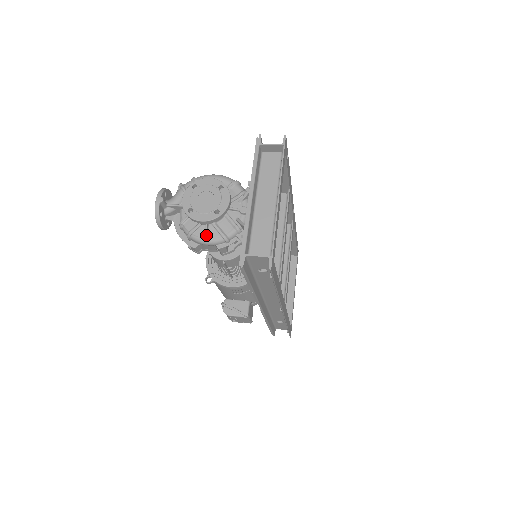
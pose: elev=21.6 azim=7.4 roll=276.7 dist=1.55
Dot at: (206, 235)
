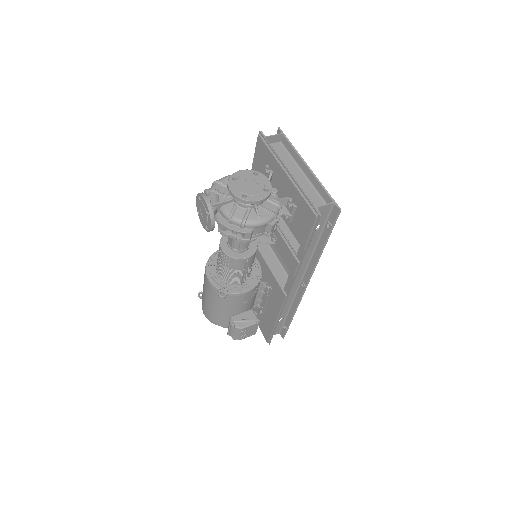
Dot at: (259, 217)
